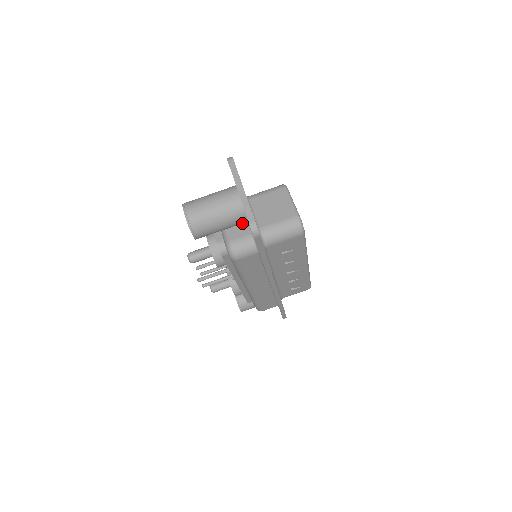
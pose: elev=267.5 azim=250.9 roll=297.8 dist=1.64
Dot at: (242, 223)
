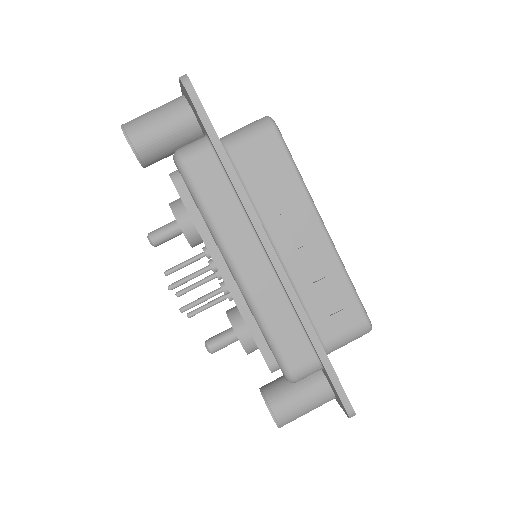
Dot at: occluded
